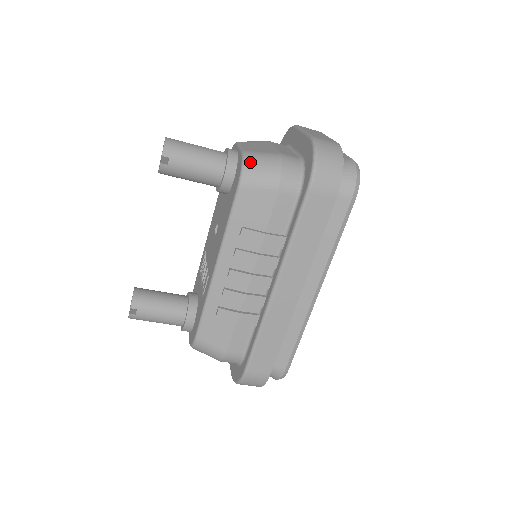
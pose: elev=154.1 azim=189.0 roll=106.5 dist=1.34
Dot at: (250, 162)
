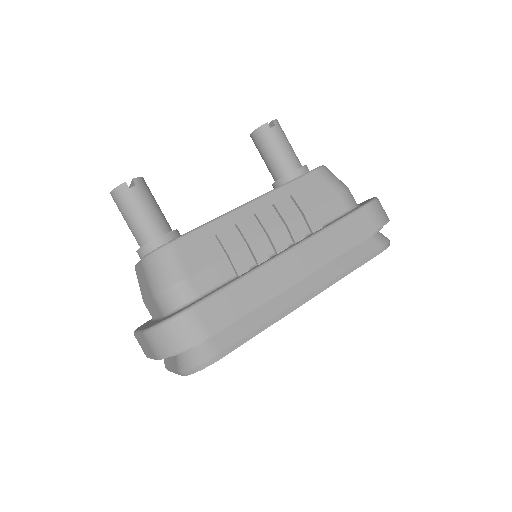
Dot at: occluded
